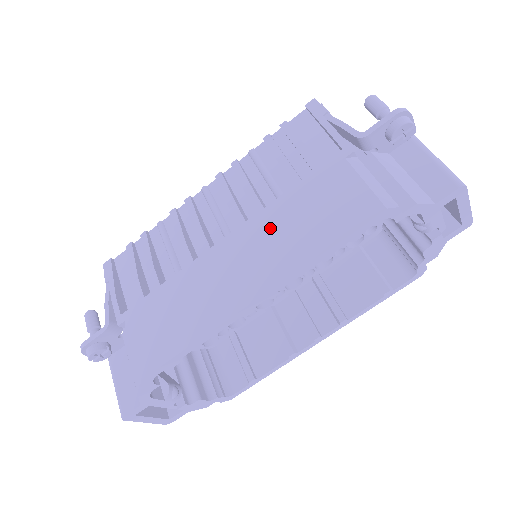
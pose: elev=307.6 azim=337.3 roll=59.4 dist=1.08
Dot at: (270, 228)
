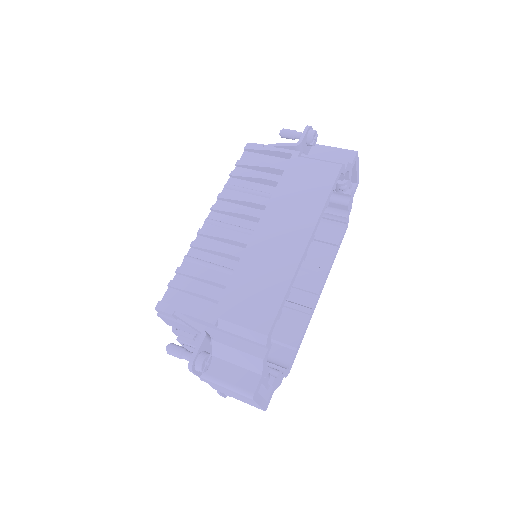
Dot at: (283, 207)
